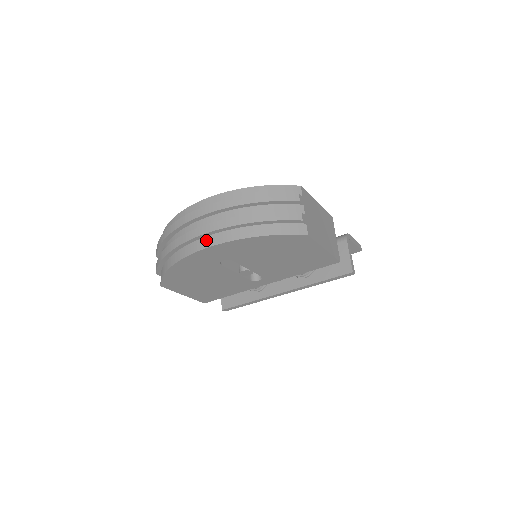
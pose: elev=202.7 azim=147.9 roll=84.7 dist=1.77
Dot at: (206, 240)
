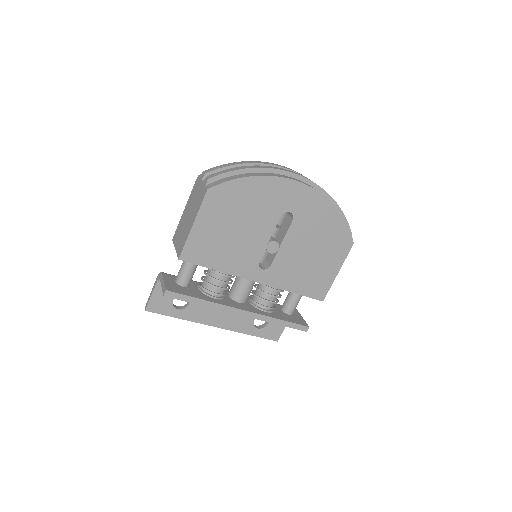
Dot at: (304, 182)
